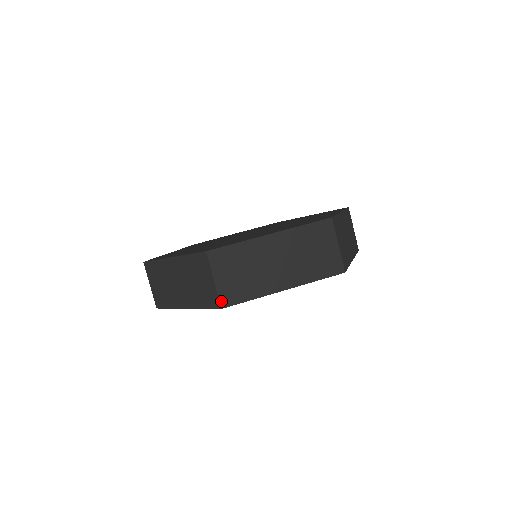
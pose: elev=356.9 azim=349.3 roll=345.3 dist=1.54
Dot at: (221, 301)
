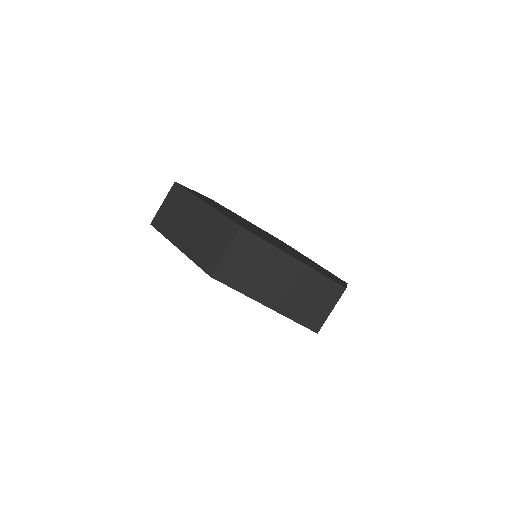
Dot at: (154, 219)
